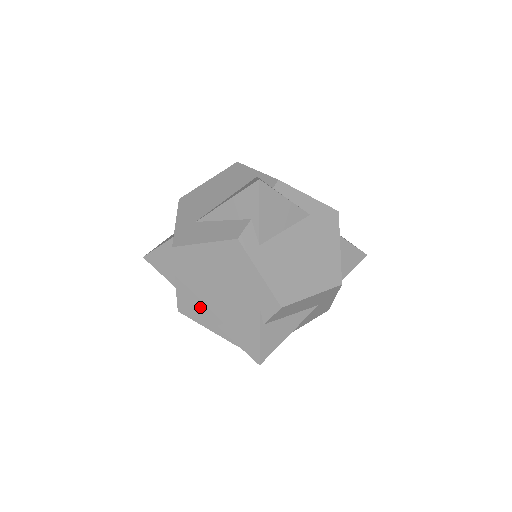
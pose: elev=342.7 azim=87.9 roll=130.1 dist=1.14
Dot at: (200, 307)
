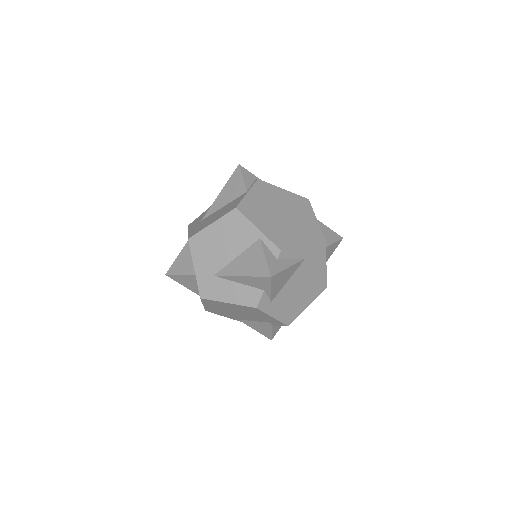
Dot at: (224, 314)
